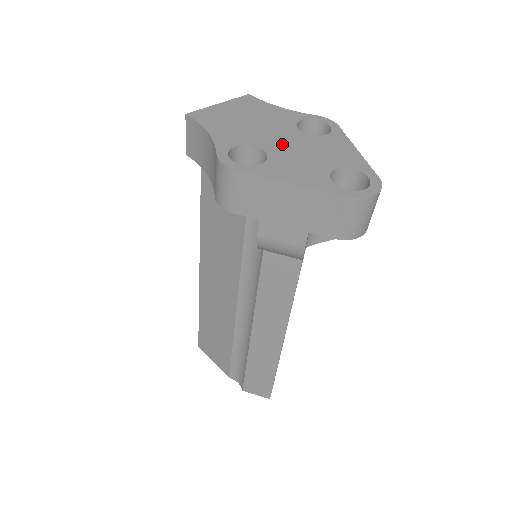
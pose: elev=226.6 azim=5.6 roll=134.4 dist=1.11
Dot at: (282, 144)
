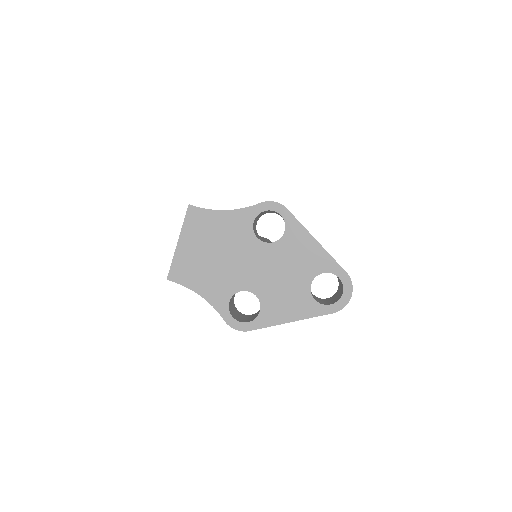
Dot at: (259, 274)
